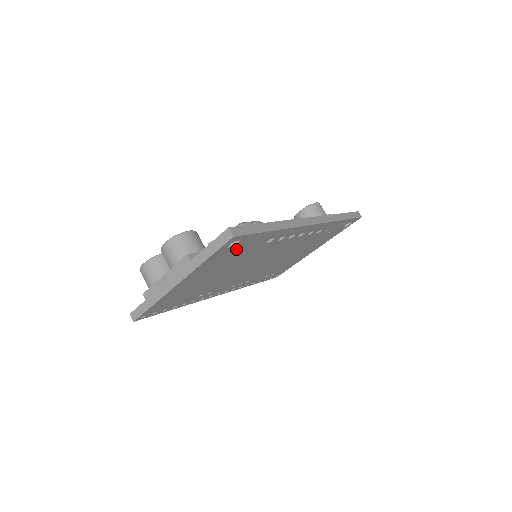
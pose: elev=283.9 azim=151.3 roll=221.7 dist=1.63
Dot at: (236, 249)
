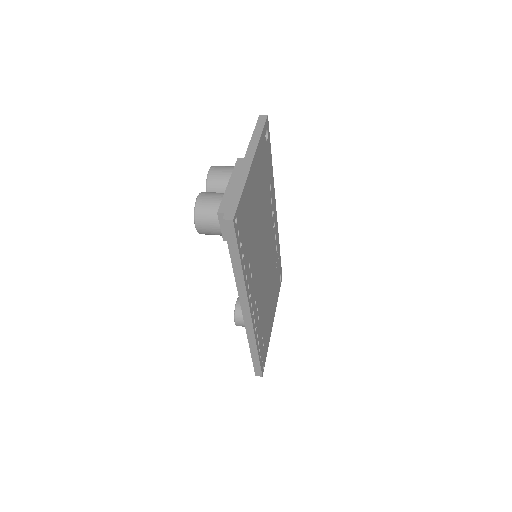
Dot at: (265, 155)
